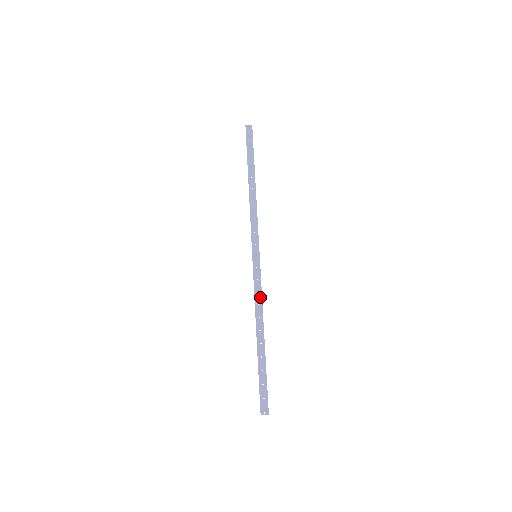
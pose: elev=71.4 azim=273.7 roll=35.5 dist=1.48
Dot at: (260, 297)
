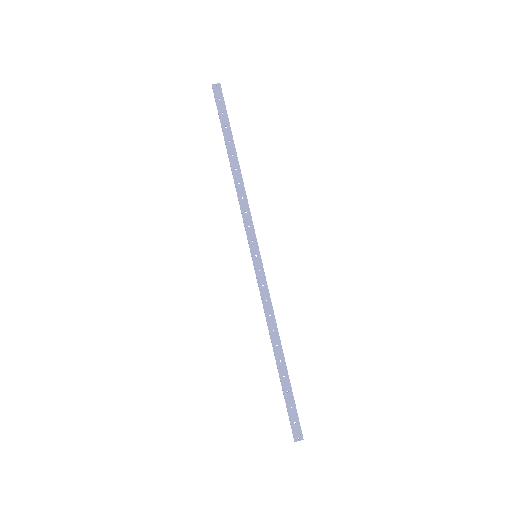
Dot at: (270, 306)
